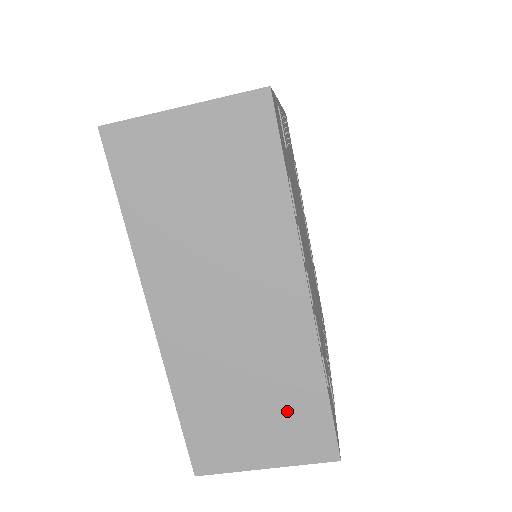
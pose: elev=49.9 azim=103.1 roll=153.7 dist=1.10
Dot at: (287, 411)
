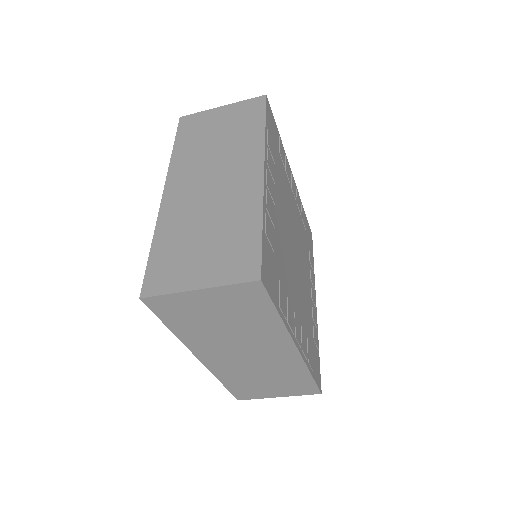
Dot at: (289, 382)
